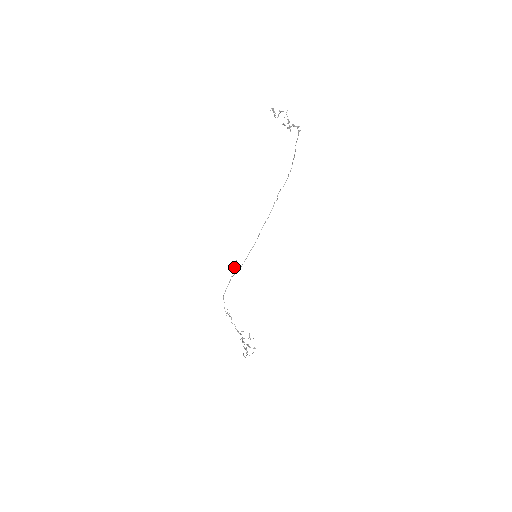
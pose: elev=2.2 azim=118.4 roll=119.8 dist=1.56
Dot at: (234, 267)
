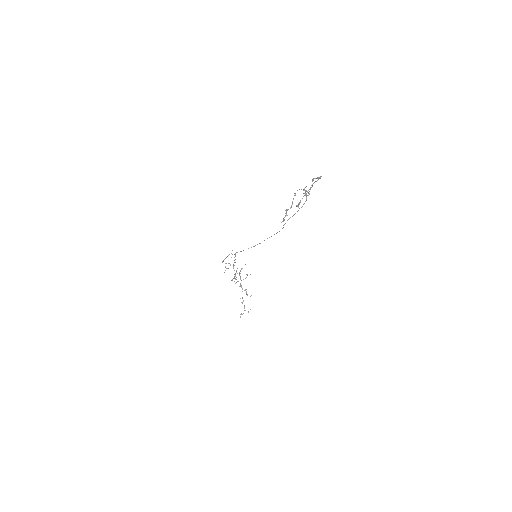
Dot at: (233, 267)
